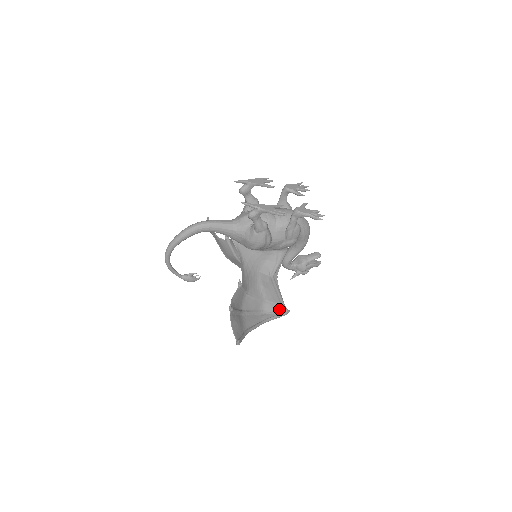
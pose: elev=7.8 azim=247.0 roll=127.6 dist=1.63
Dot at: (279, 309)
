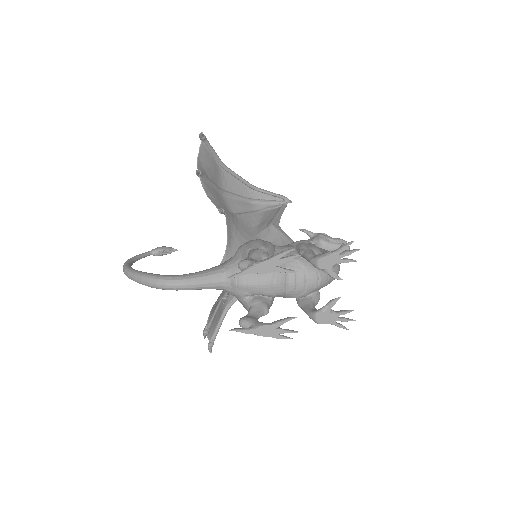
Dot at: occluded
